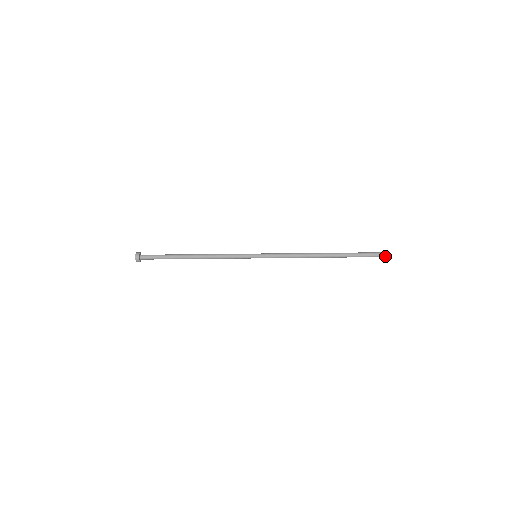
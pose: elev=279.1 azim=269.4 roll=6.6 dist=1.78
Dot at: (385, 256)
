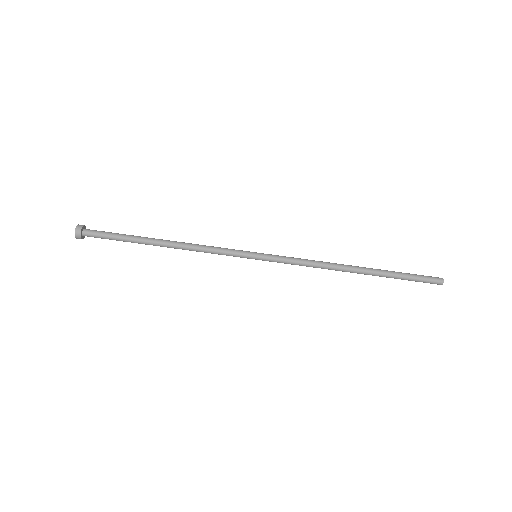
Dot at: (441, 284)
